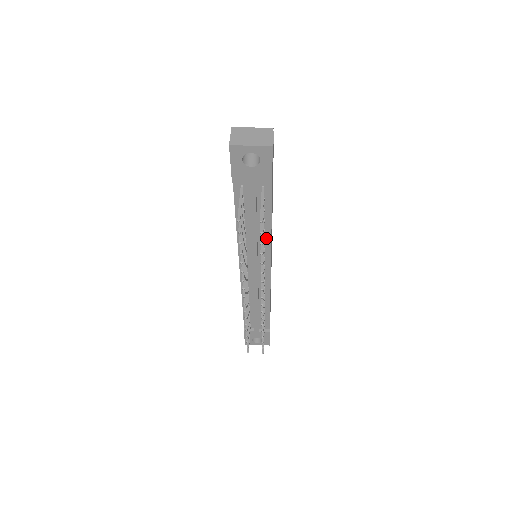
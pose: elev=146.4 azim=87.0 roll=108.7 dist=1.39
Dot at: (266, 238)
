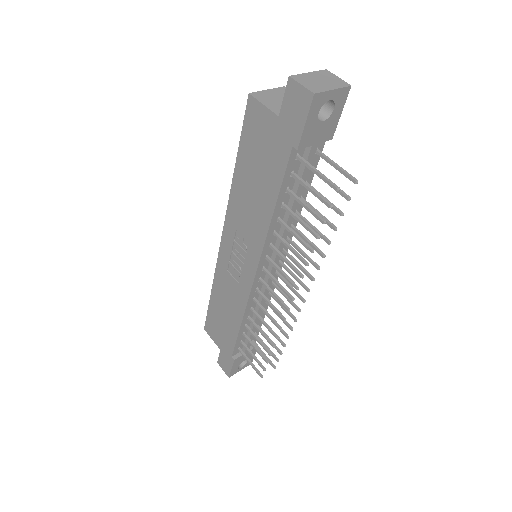
Dot at: (294, 220)
